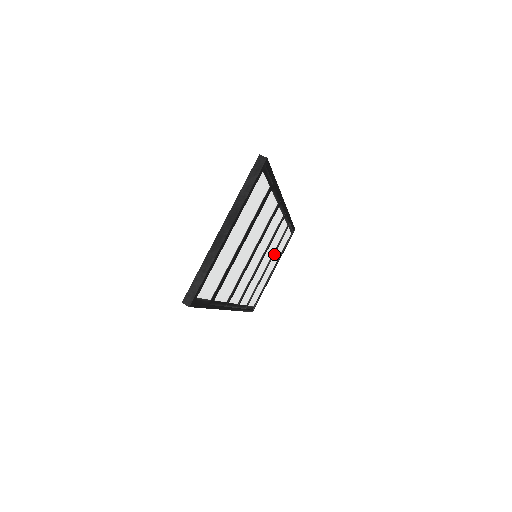
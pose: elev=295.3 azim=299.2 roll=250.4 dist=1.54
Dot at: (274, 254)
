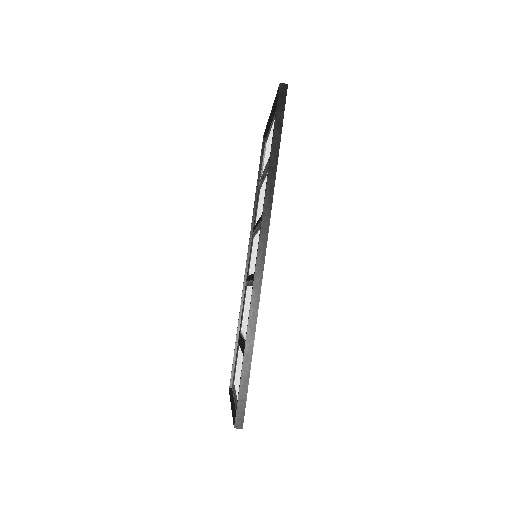
Dot at: occluded
